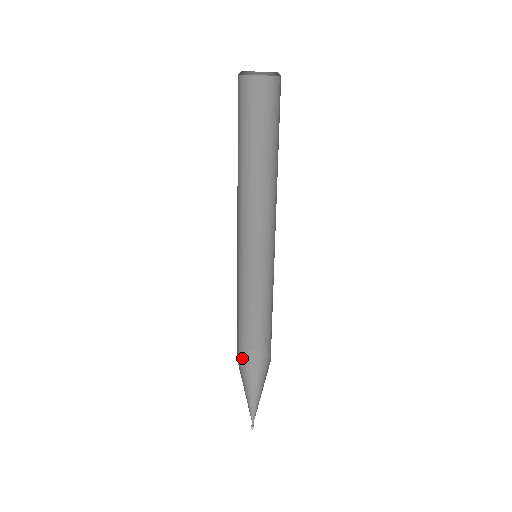
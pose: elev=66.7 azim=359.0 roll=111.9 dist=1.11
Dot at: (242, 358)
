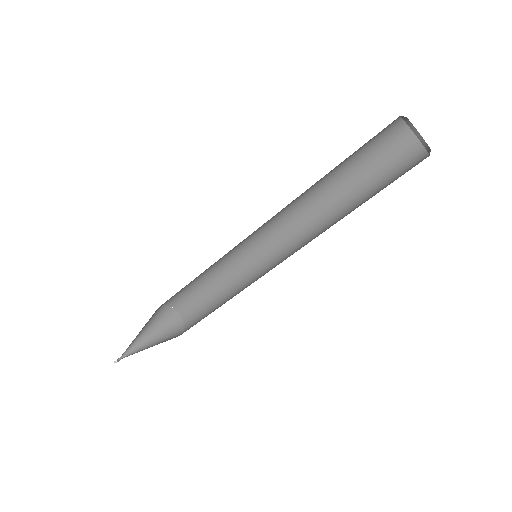
Dot at: (155, 311)
